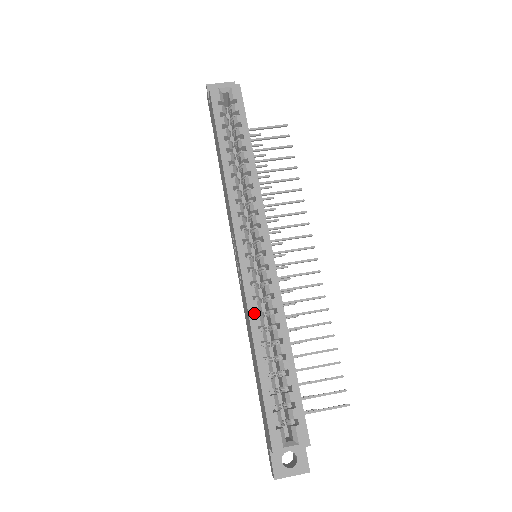
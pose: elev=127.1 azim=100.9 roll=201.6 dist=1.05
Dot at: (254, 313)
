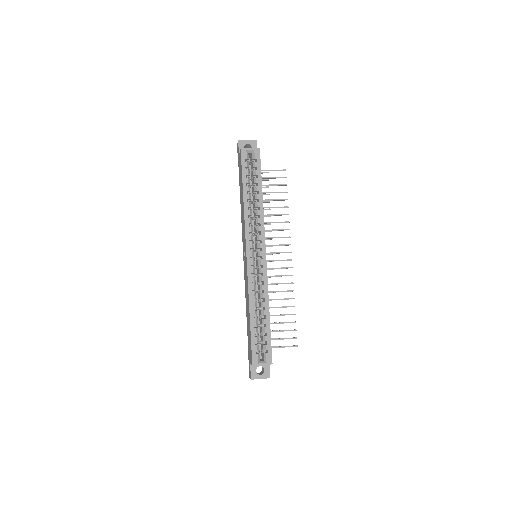
Dot at: (251, 291)
